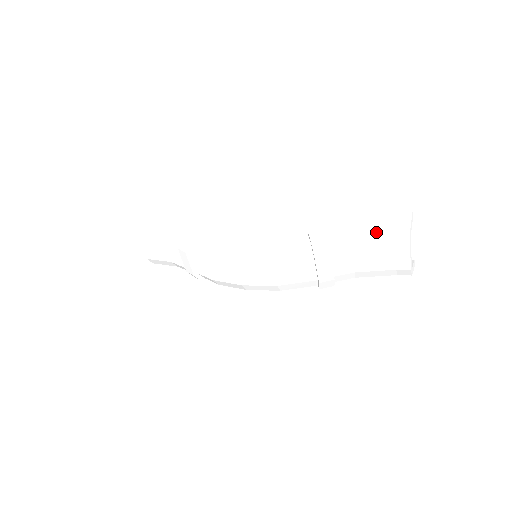
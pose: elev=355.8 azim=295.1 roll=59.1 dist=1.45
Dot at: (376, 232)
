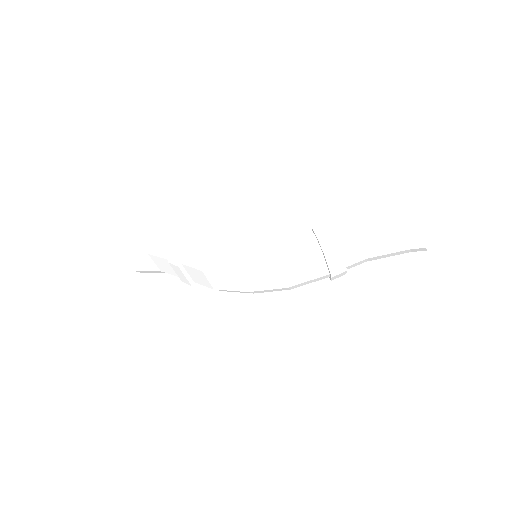
Dot at: (386, 217)
